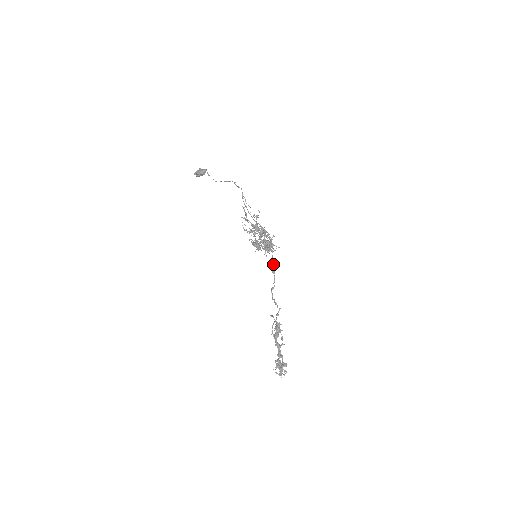
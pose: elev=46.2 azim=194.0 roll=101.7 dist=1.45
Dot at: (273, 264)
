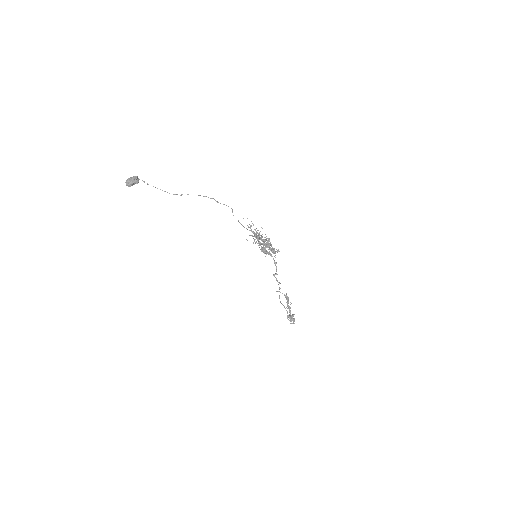
Dot at: (273, 258)
